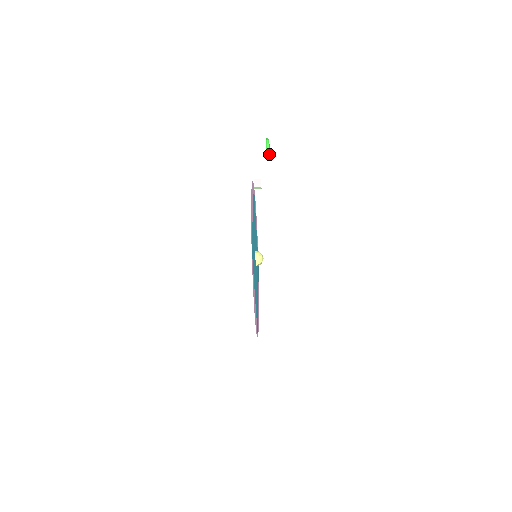
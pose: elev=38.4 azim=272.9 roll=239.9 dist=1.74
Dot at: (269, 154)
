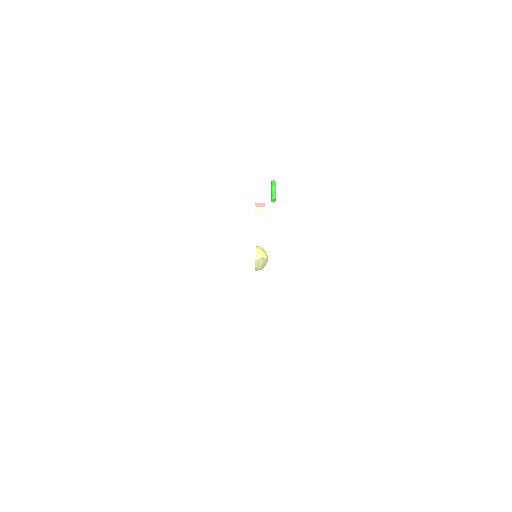
Dot at: (275, 192)
